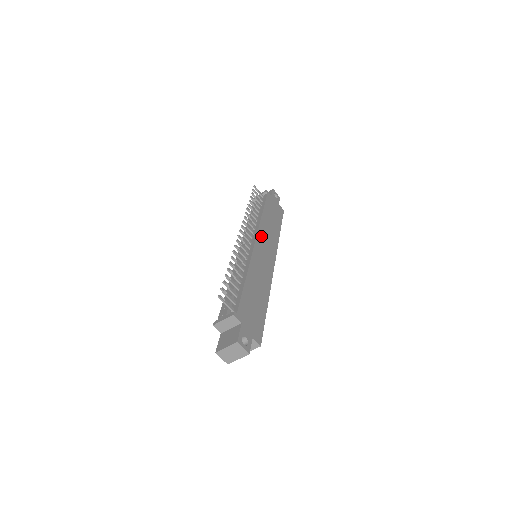
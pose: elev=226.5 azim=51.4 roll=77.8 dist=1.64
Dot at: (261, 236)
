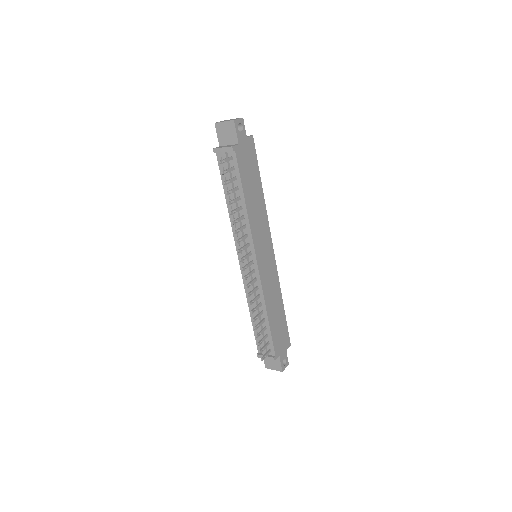
Dot at: (257, 242)
